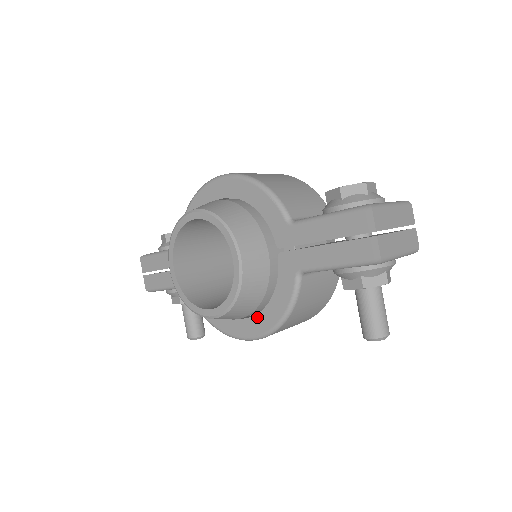
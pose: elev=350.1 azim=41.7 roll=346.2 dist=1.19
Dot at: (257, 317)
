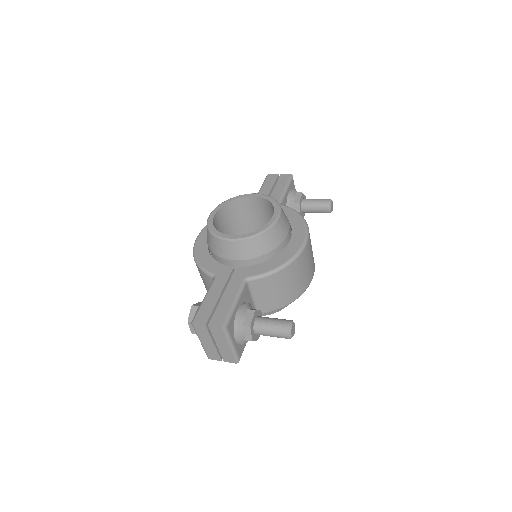
Dot at: (294, 229)
